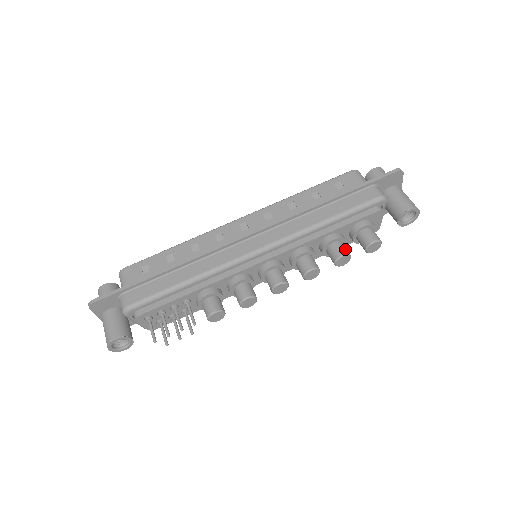
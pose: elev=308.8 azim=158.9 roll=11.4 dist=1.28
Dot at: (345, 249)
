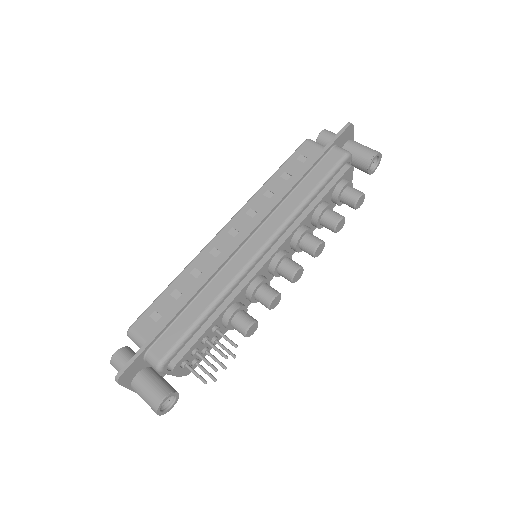
Dot at: (338, 214)
